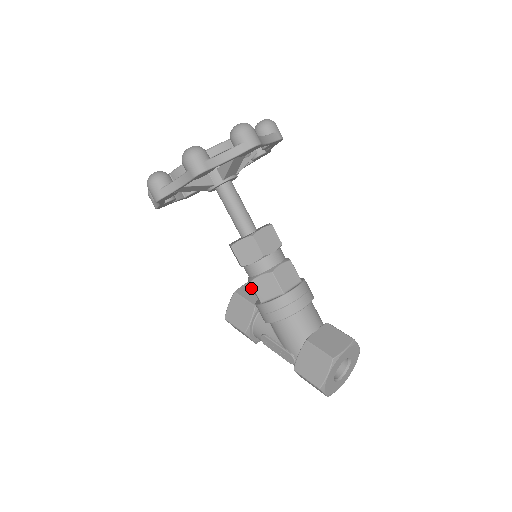
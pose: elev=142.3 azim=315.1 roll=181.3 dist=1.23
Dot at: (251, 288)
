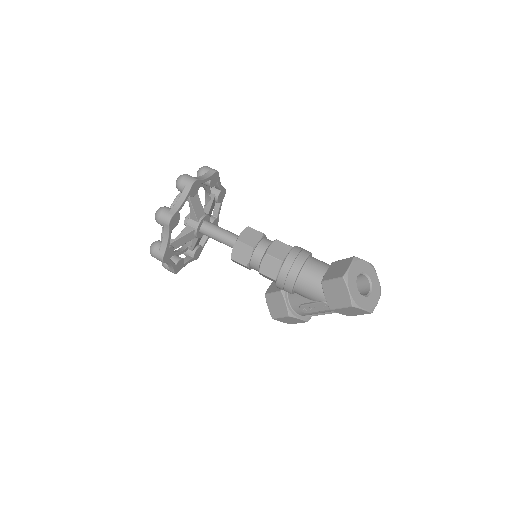
Dot at: (275, 284)
